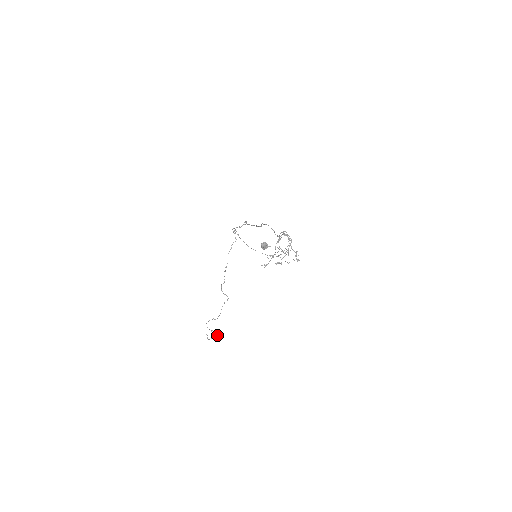
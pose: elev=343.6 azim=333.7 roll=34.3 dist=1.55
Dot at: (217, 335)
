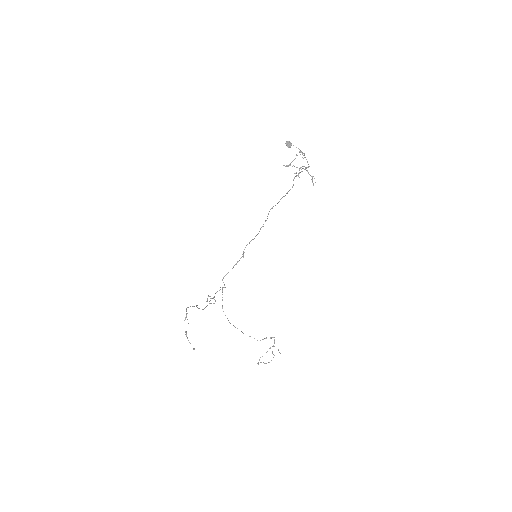
Dot at: occluded
